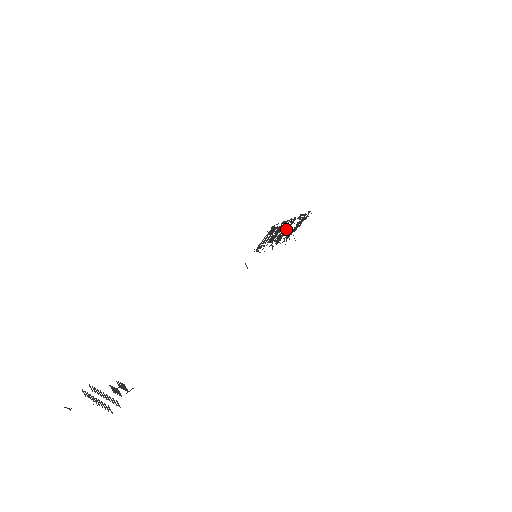
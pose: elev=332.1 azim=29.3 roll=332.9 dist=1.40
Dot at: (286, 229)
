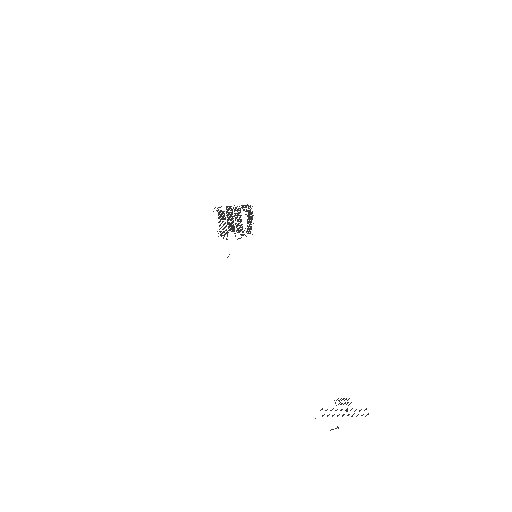
Dot at: (239, 219)
